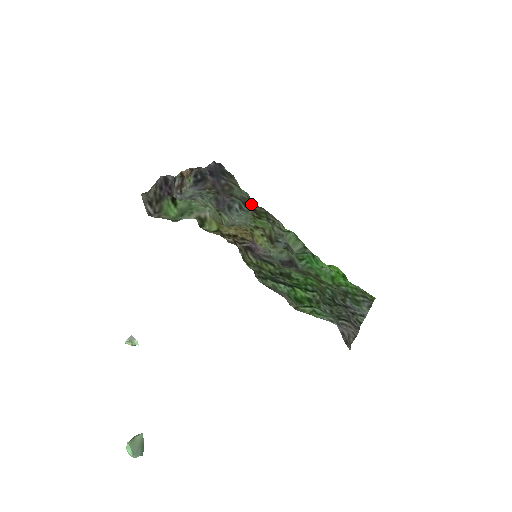
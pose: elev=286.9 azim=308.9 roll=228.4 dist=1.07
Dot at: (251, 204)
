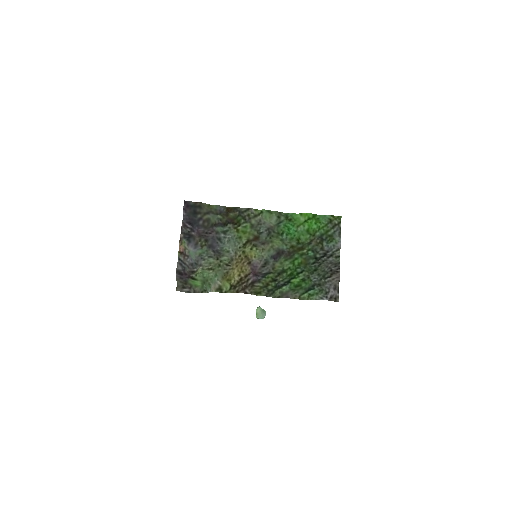
Dot at: (227, 218)
